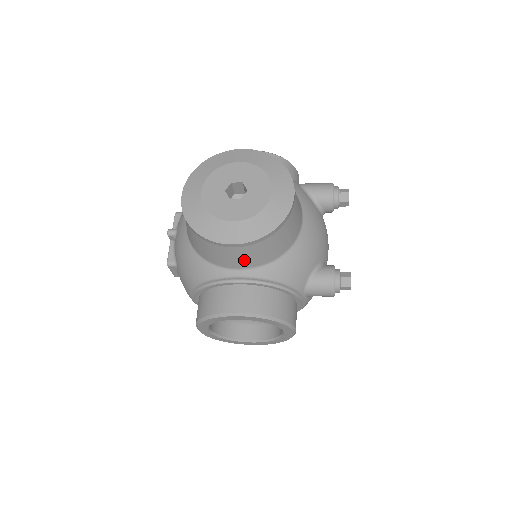
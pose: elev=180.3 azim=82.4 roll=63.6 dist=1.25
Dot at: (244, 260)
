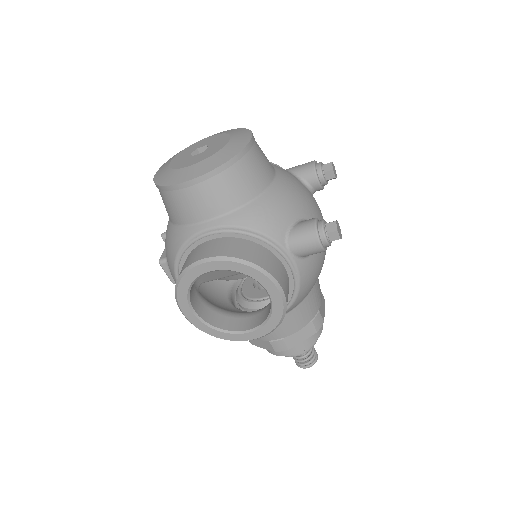
Dot at: (207, 205)
